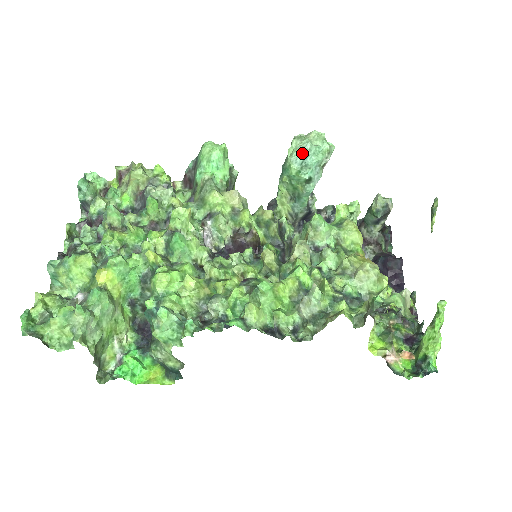
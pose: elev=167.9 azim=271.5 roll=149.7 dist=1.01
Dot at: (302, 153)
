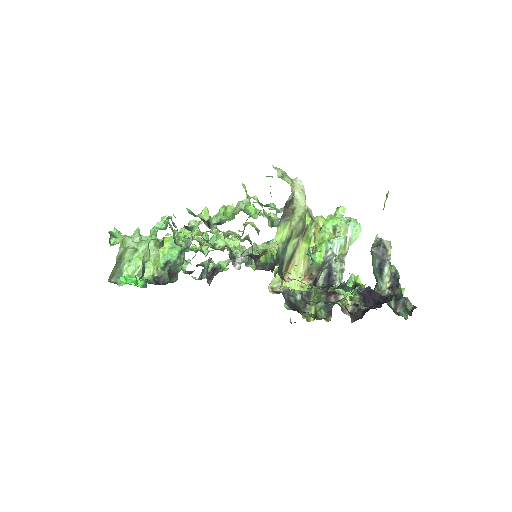
Dot at: occluded
